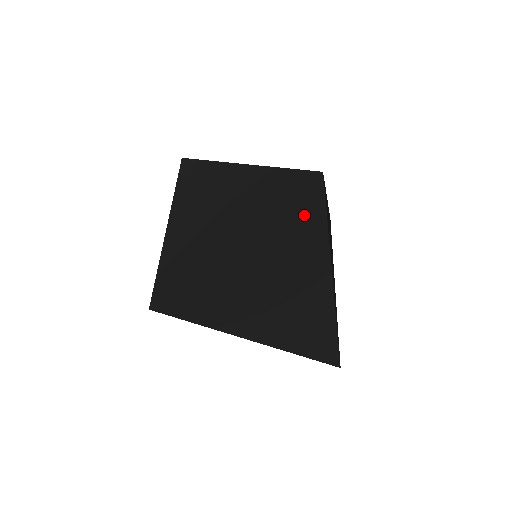
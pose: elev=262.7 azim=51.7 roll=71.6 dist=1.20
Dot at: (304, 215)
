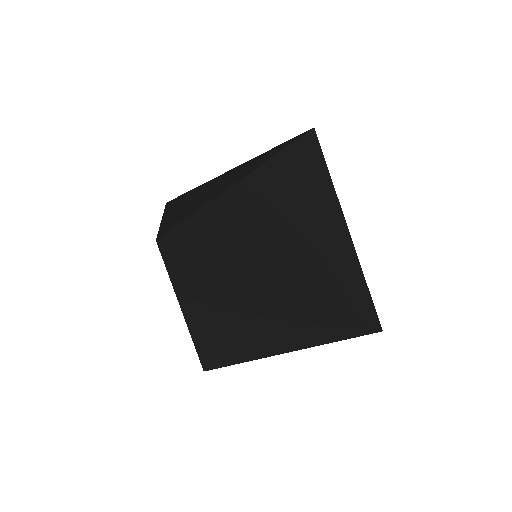
Dot at: (306, 160)
